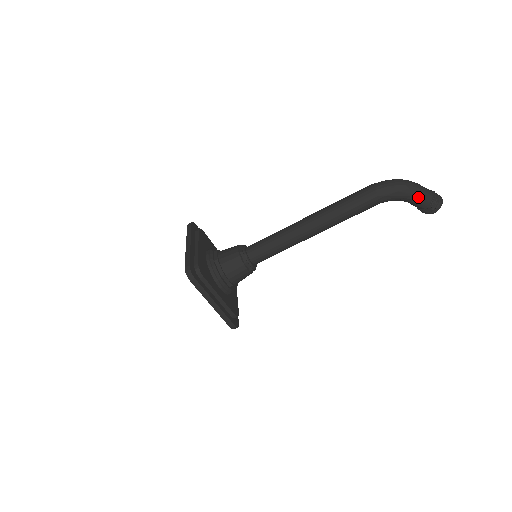
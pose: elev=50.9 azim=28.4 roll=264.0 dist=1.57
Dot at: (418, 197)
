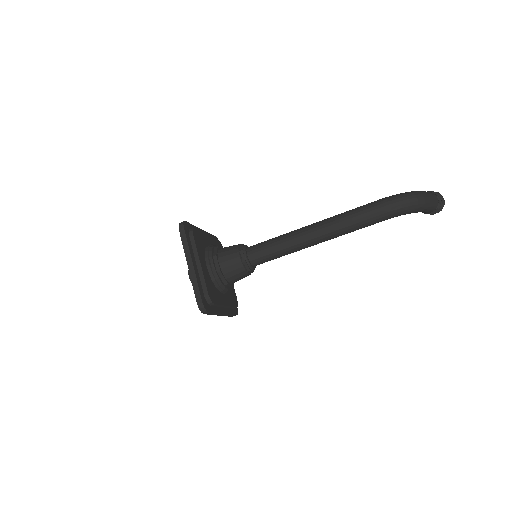
Dot at: (426, 210)
